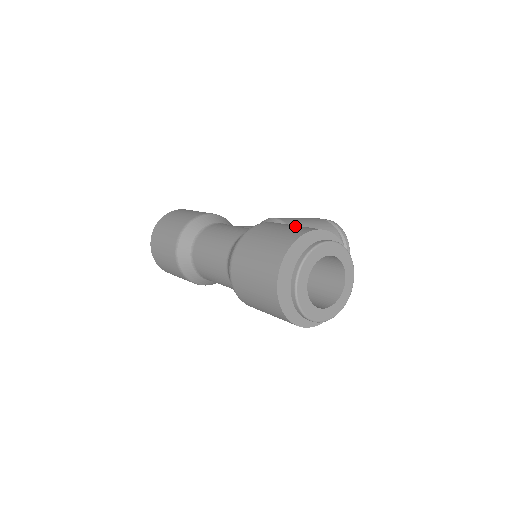
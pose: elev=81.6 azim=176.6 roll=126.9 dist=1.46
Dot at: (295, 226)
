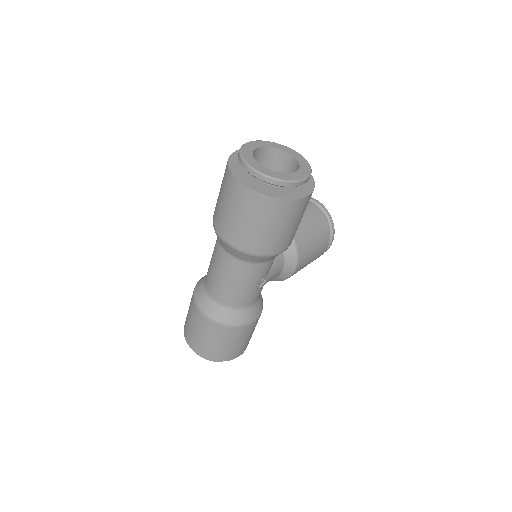
Dot at: occluded
